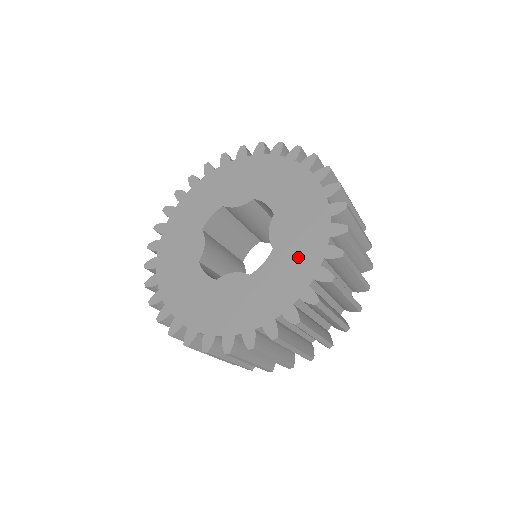
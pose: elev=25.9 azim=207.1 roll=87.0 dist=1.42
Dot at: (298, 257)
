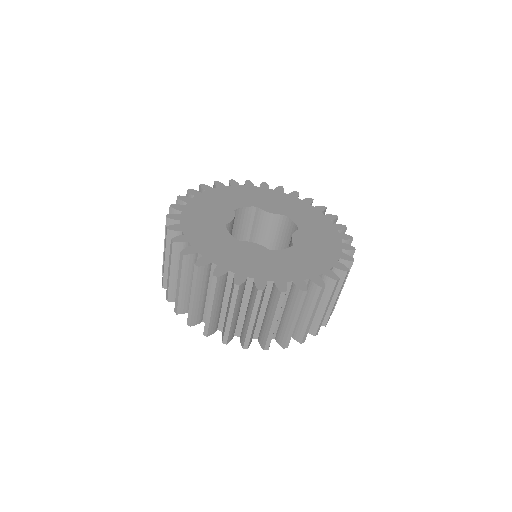
Dot at: (313, 258)
